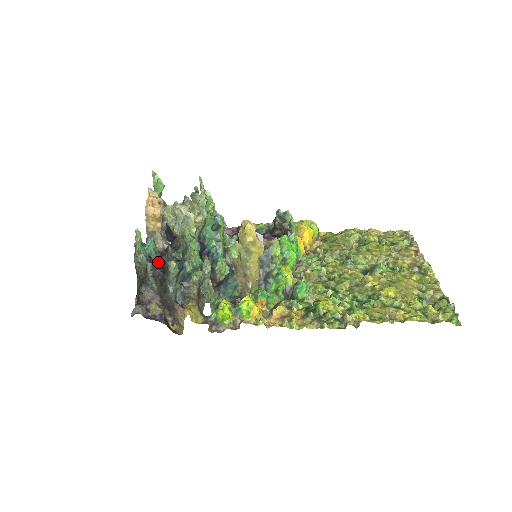
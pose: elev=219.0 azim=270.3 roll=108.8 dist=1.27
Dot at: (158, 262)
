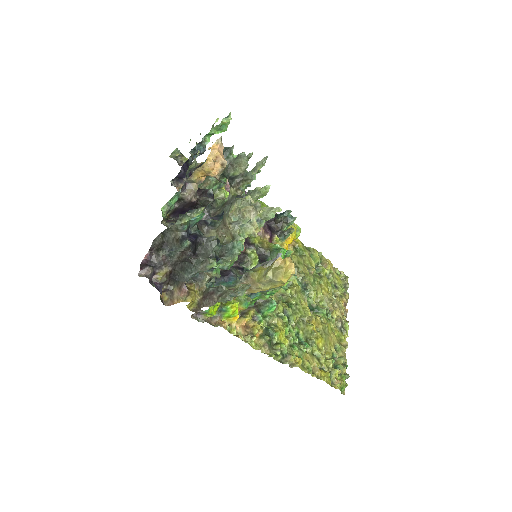
Dot at: (195, 241)
